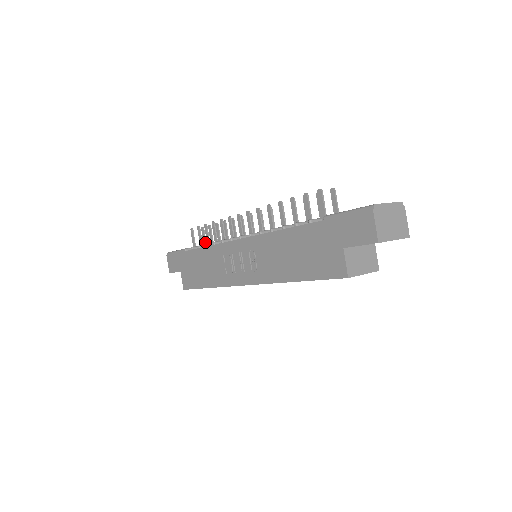
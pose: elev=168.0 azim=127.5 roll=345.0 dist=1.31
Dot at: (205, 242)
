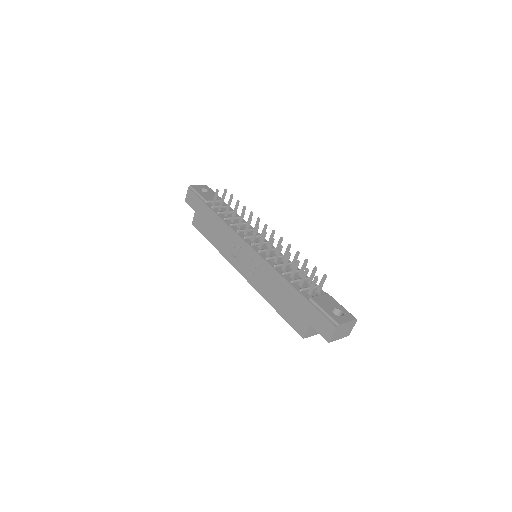
Dot at: (223, 201)
